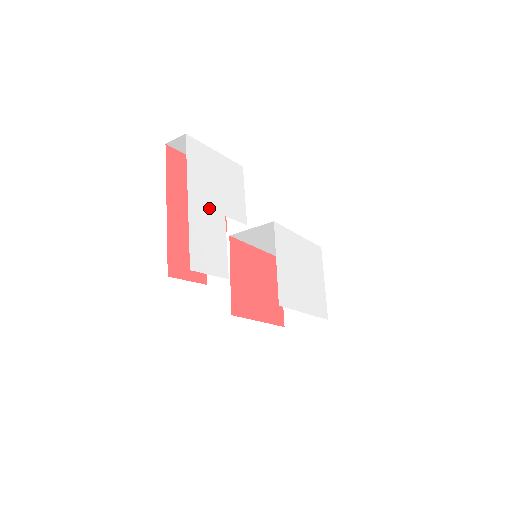
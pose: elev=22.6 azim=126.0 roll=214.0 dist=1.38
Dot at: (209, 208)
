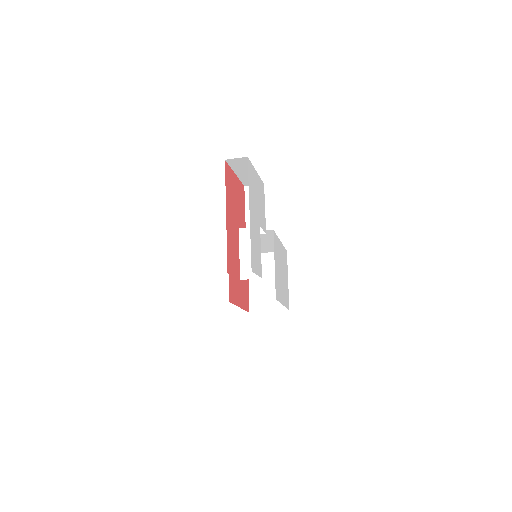
Dot at: (255, 220)
